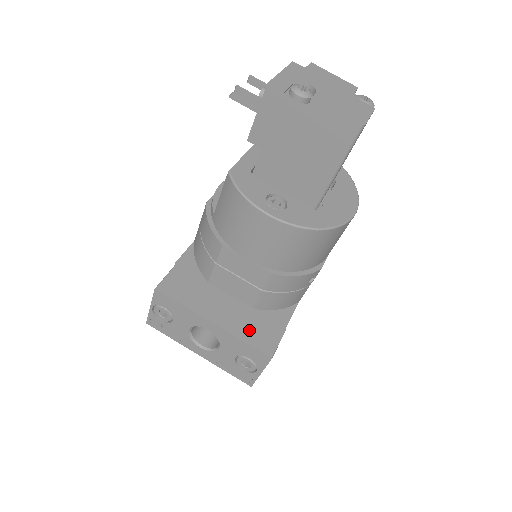
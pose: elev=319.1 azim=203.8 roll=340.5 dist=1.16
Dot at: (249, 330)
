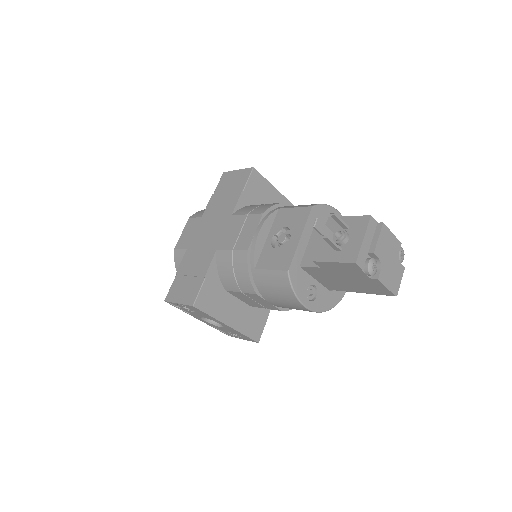
Dot at: (248, 325)
